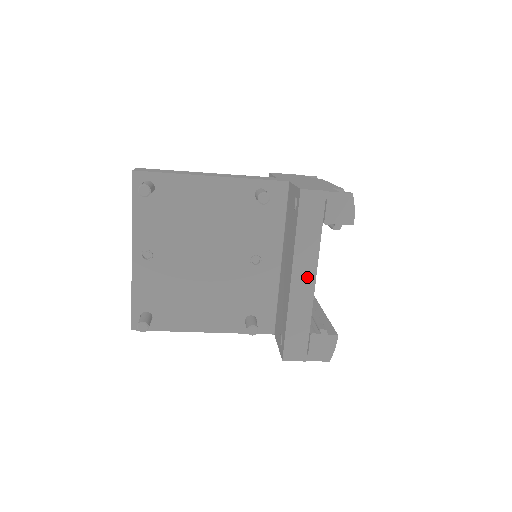
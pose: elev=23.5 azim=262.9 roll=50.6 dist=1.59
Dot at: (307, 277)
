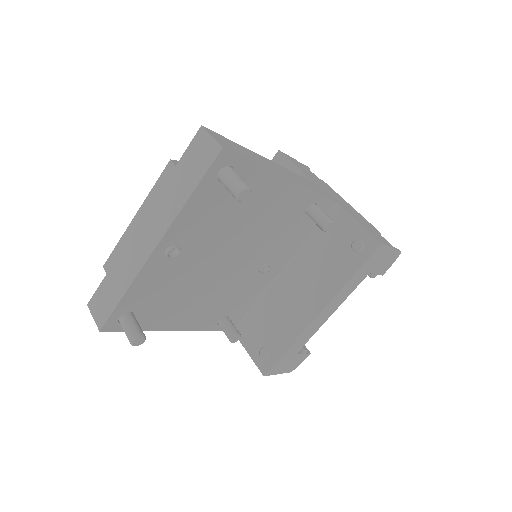
Dot at: (329, 312)
